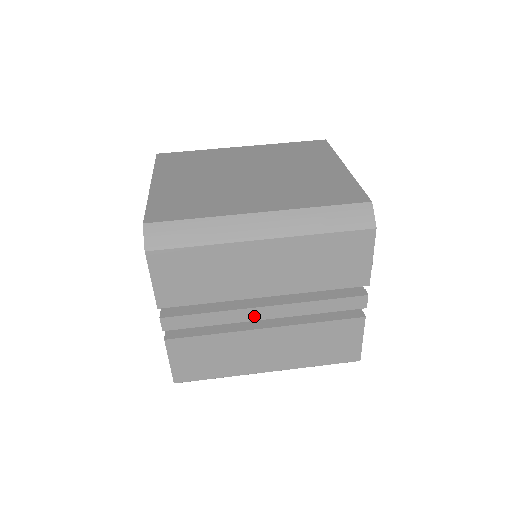
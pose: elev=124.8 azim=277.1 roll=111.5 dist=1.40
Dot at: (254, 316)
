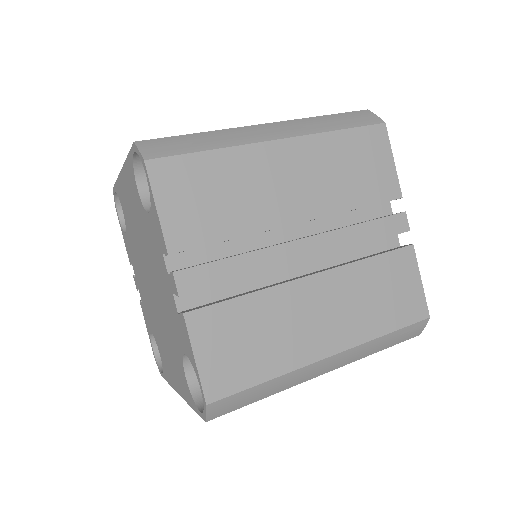
Dot at: (292, 256)
